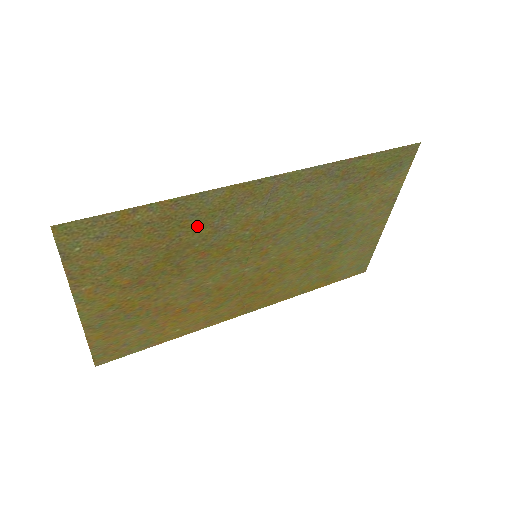
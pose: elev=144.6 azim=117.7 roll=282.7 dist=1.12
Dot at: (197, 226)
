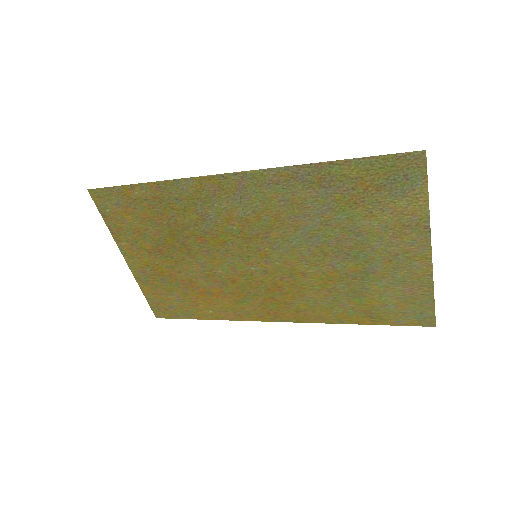
Dot at: (185, 210)
